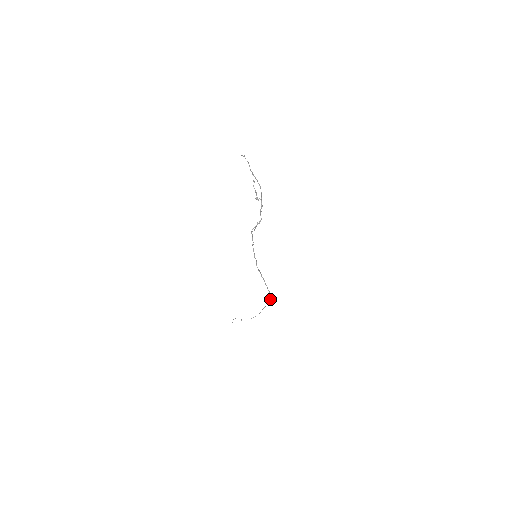
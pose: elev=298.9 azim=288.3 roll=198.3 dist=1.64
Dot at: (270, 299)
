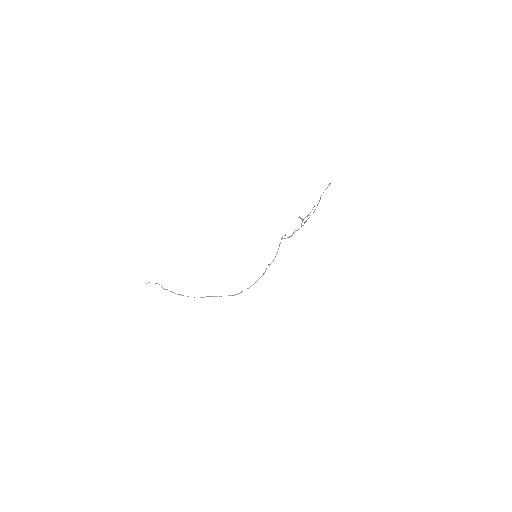
Dot at: (232, 295)
